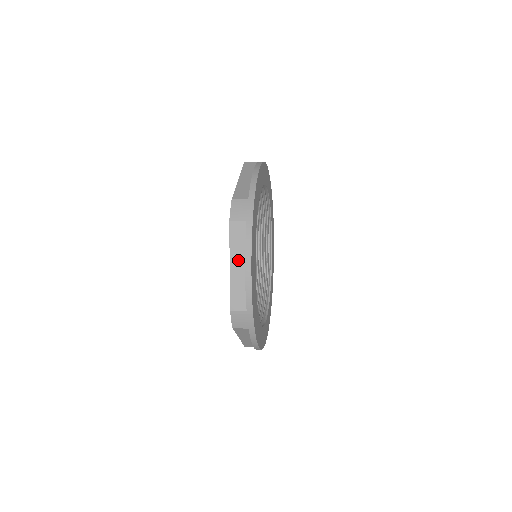
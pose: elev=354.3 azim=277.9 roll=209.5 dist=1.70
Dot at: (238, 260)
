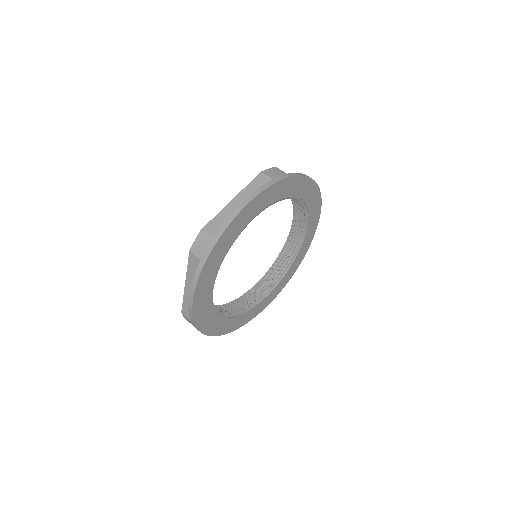
Dot at: (191, 283)
